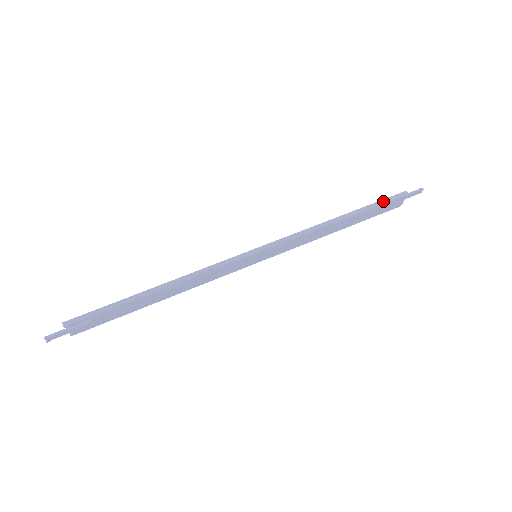
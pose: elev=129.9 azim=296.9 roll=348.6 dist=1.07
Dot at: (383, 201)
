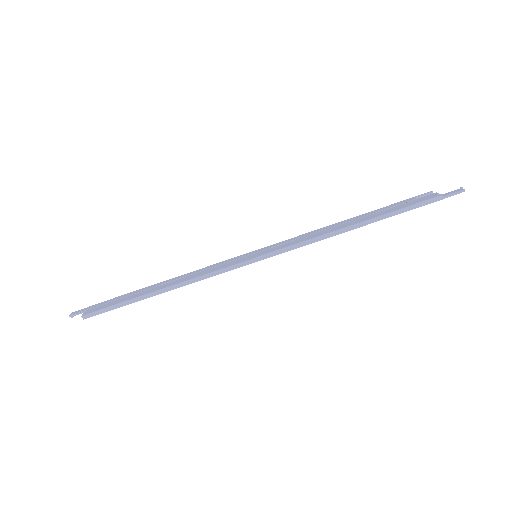
Dot at: (409, 208)
